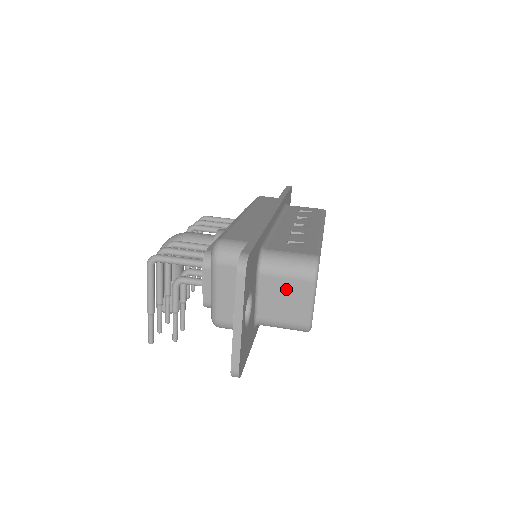
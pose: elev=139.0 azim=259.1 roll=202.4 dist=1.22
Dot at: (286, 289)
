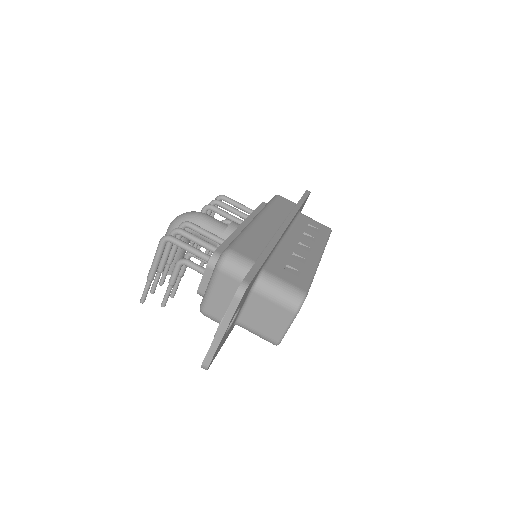
Dot at: (270, 310)
